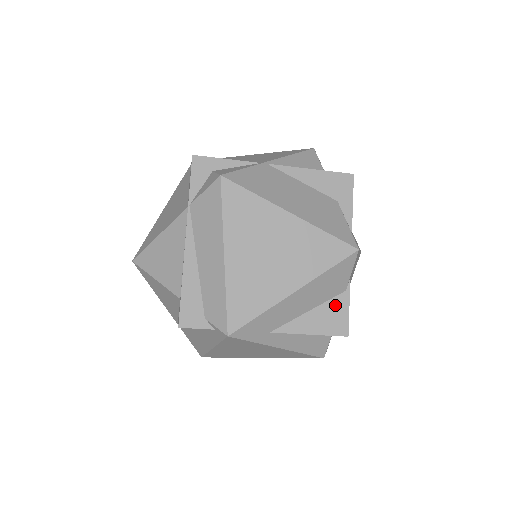
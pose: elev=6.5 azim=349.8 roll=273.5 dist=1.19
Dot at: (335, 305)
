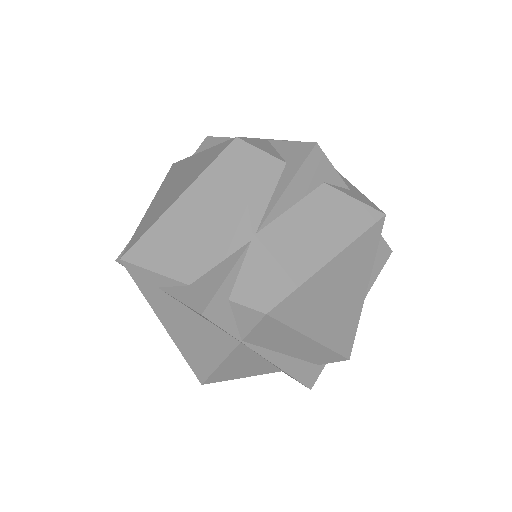
Dot at: occluded
